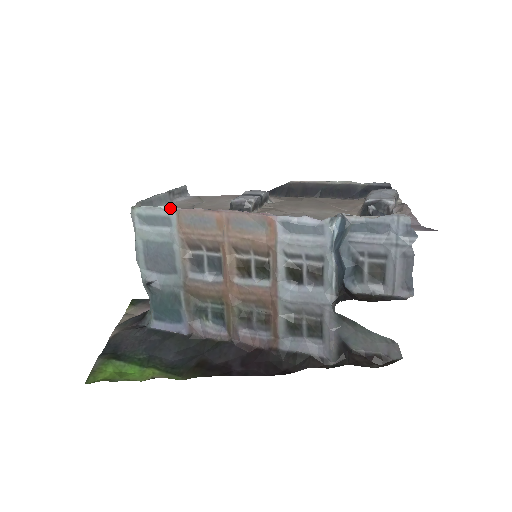
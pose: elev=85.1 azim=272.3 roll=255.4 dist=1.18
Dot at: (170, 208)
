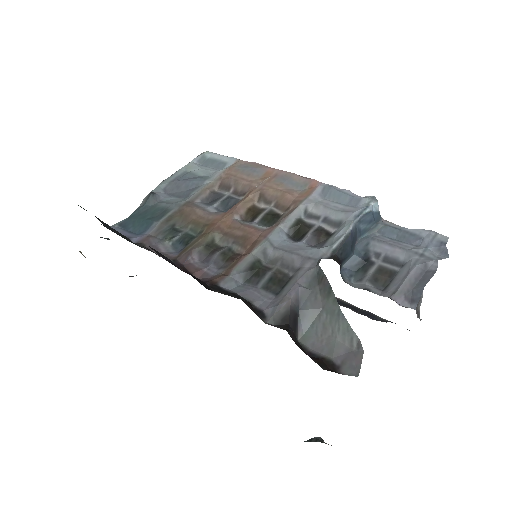
Dot at: (235, 158)
